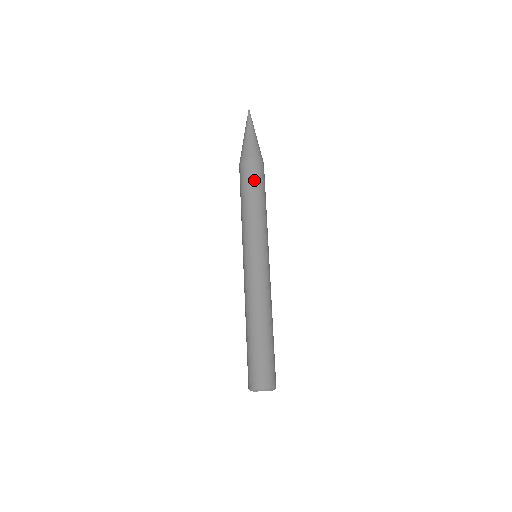
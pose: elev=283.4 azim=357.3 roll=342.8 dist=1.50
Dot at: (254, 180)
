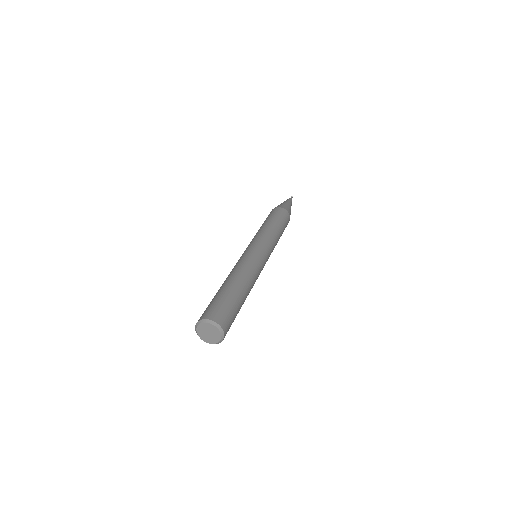
Dot at: (278, 216)
